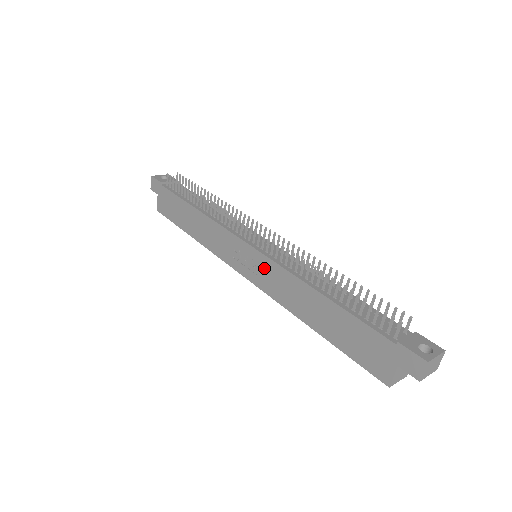
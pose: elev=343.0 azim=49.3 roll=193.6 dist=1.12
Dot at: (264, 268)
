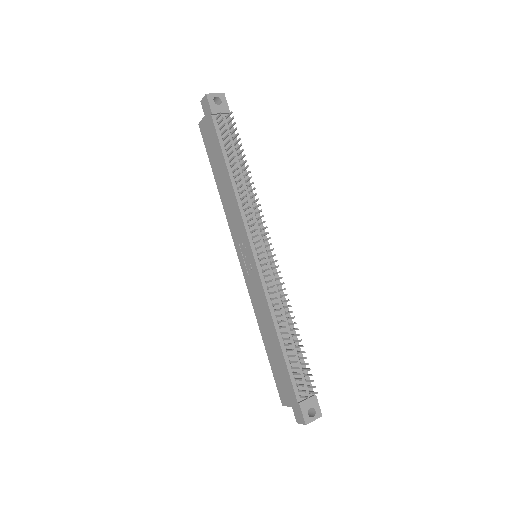
Dot at: (255, 279)
